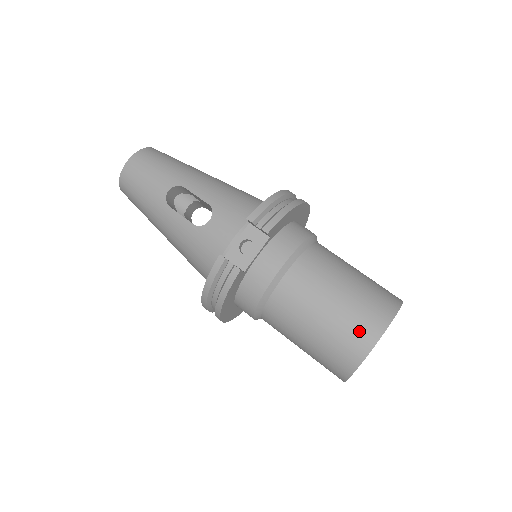
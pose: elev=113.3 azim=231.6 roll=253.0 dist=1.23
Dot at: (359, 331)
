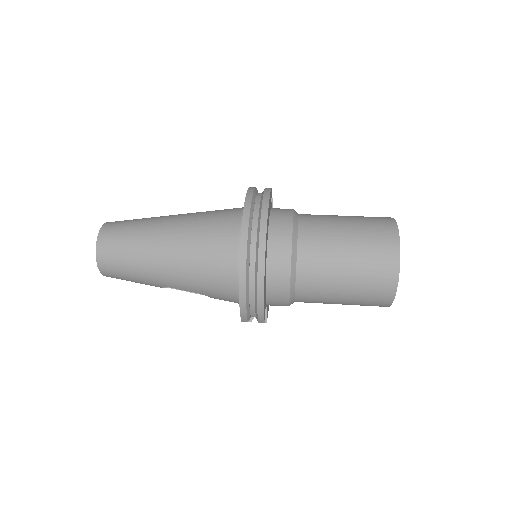
Dot at: occluded
